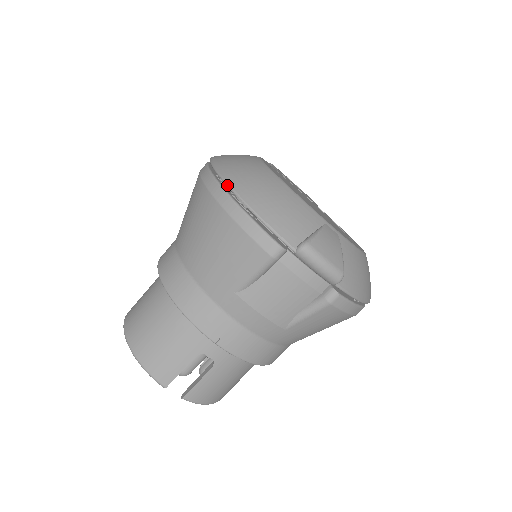
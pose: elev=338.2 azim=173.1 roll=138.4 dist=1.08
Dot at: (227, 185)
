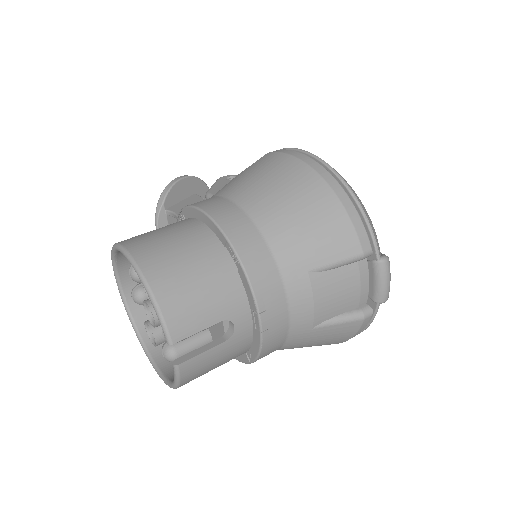
Dot at: (339, 177)
